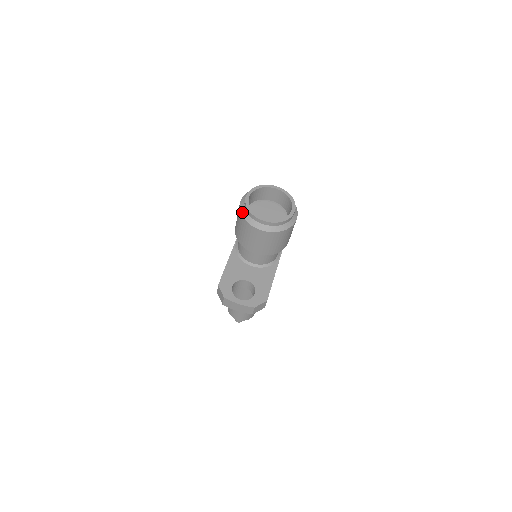
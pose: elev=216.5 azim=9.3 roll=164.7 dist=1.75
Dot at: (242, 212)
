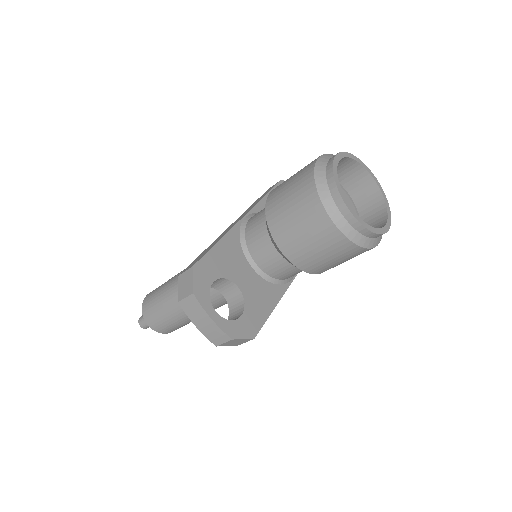
Dot at: (318, 175)
